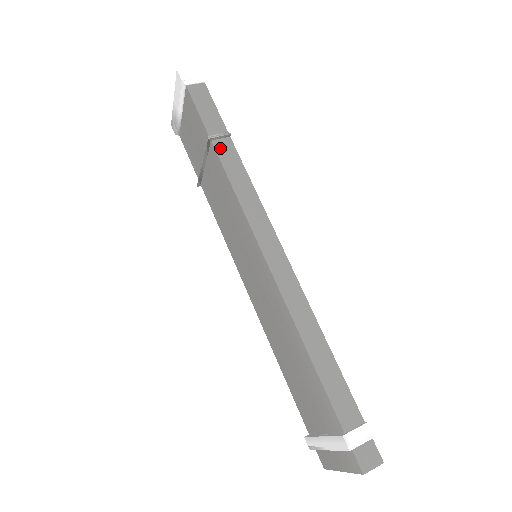
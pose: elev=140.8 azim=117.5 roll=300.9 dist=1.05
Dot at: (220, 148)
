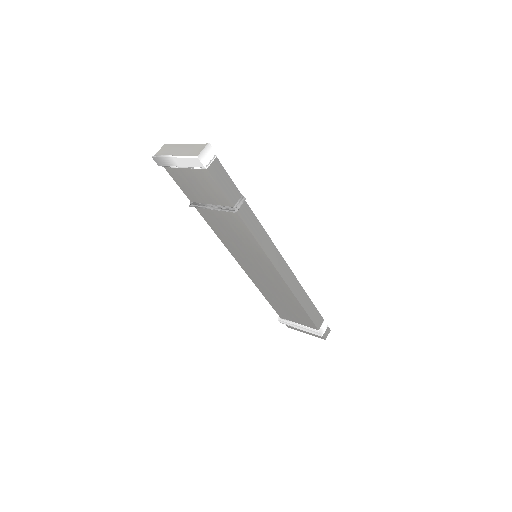
Dot at: (242, 213)
